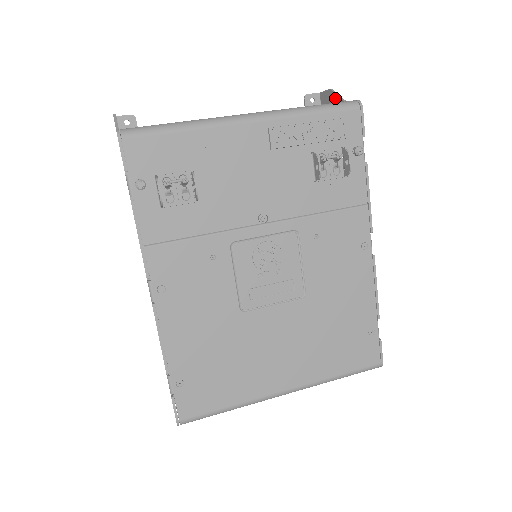
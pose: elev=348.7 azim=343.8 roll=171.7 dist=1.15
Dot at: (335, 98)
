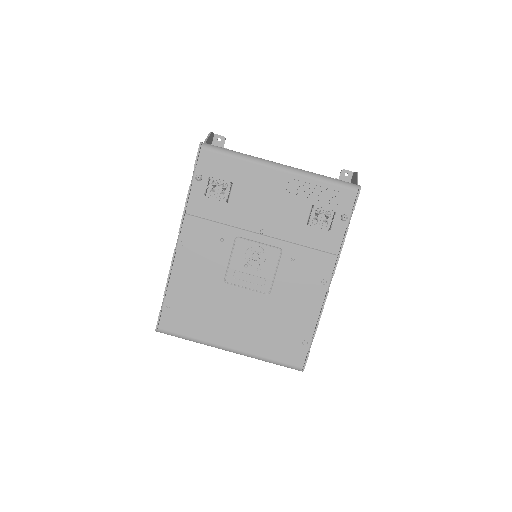
Dot at: (355, 179)
